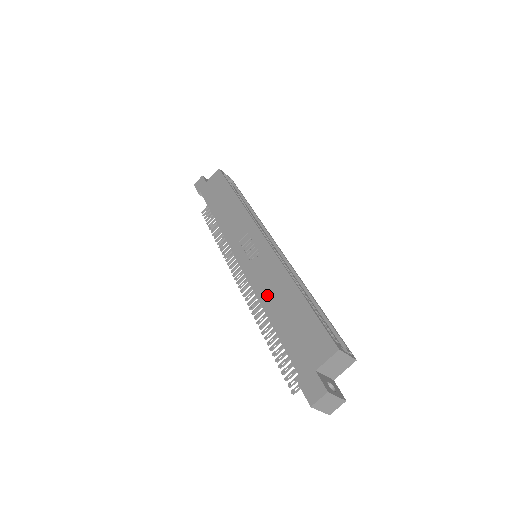
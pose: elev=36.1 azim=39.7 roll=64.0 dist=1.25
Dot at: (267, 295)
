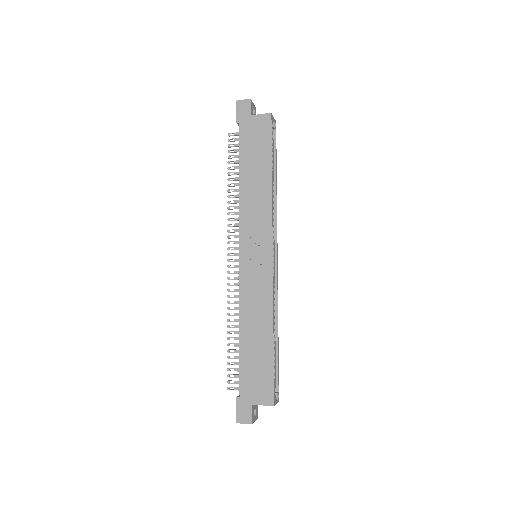
Dot at: (248, 317)
